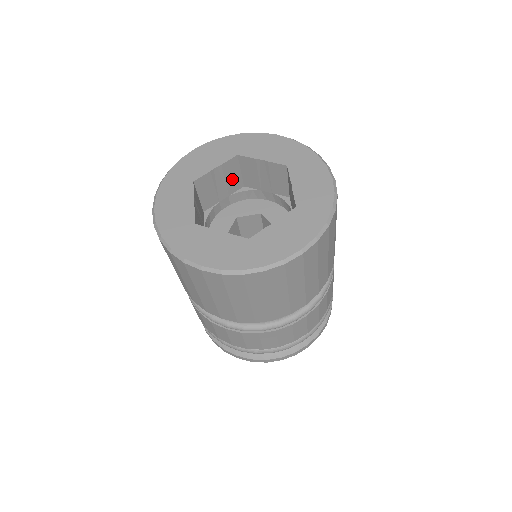
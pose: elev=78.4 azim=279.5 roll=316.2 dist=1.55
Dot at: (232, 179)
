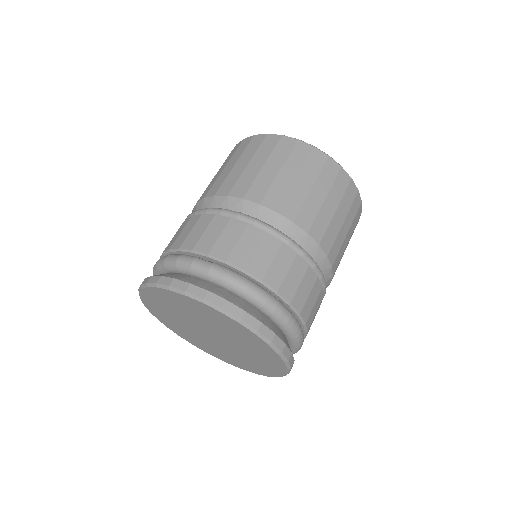
Dot at: occluded
